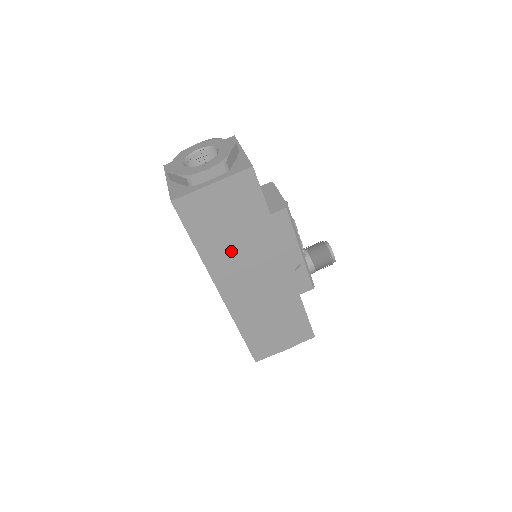
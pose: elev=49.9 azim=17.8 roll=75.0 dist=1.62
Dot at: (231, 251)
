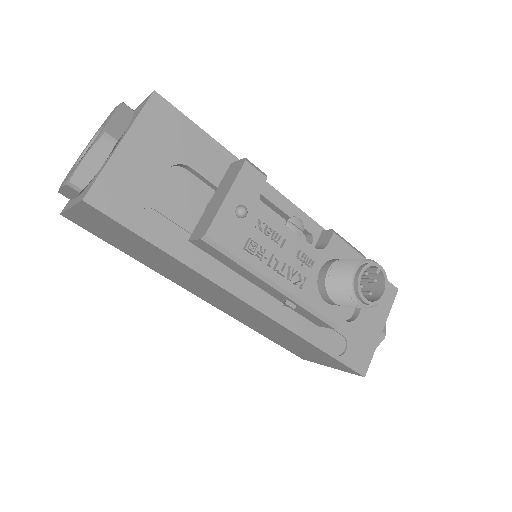
Dot at: (166, 269)
